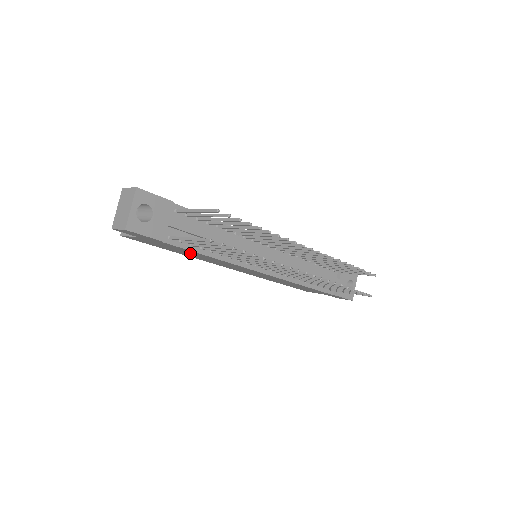
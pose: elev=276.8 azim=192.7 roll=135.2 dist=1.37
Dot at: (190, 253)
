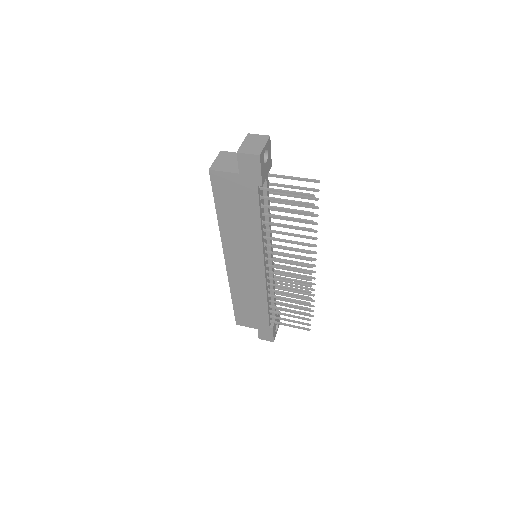
Dot at: (242, 216)
